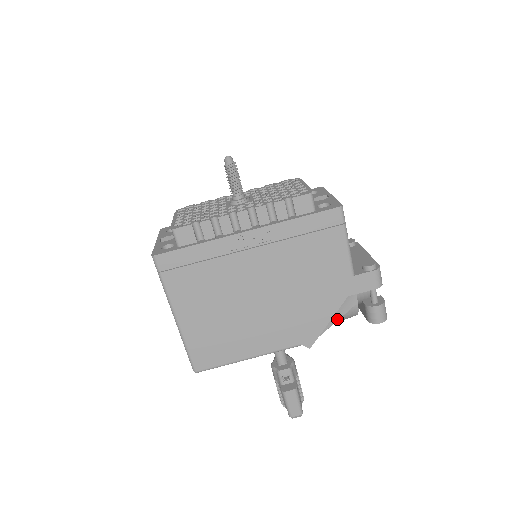
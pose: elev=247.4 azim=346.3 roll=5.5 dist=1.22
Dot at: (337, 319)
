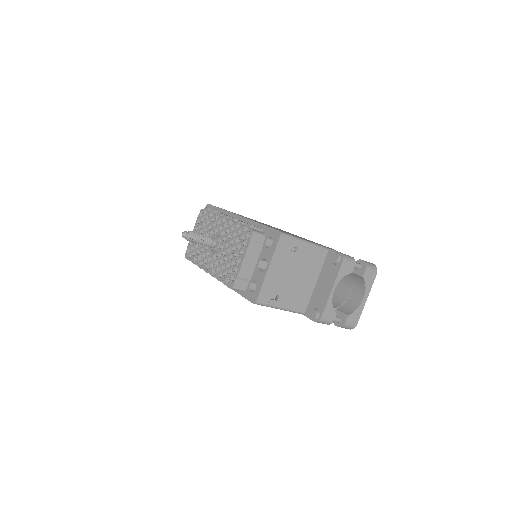
Dot at: occluded
